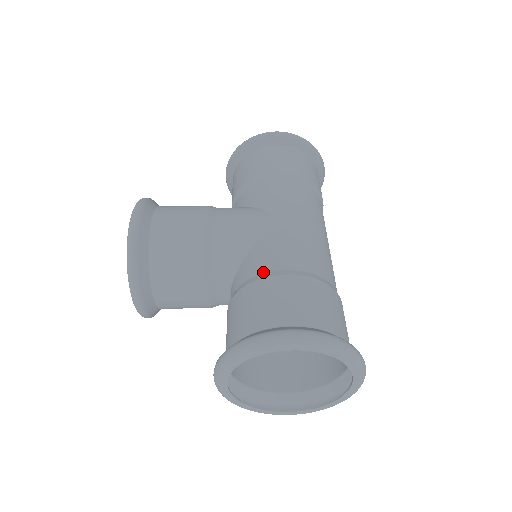
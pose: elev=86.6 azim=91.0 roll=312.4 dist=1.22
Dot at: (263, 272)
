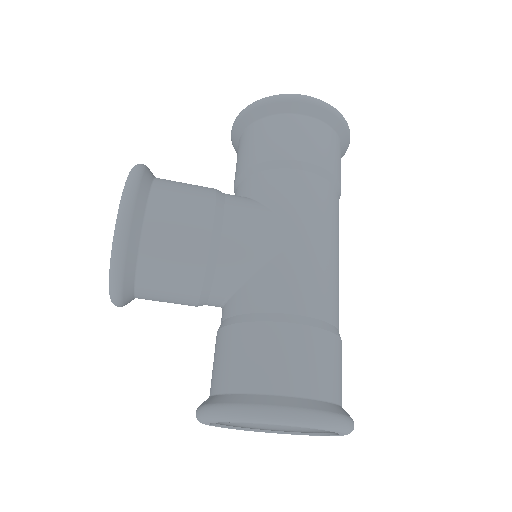
Dot at: (271, 311)
